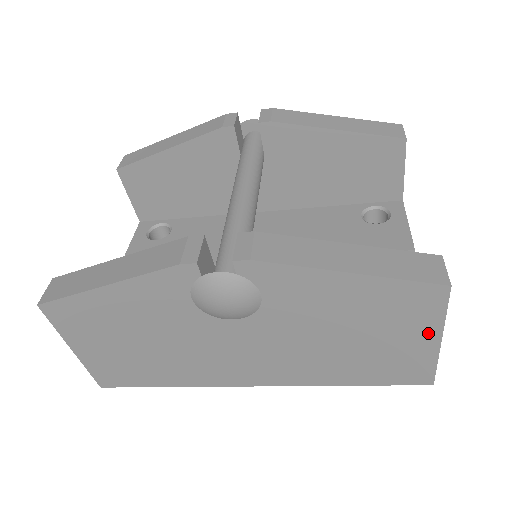
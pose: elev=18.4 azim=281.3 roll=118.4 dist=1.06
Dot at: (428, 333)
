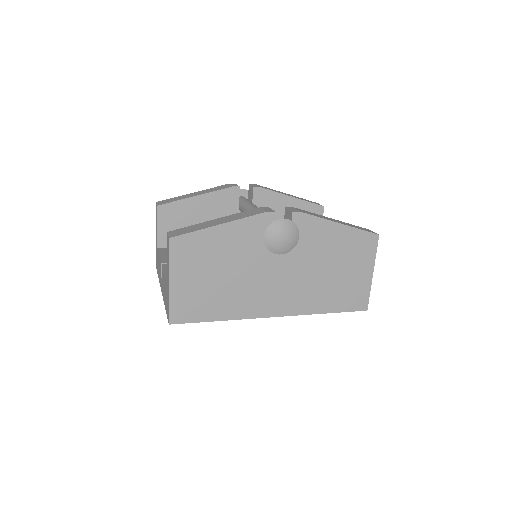
Dot at: (368, 267)
